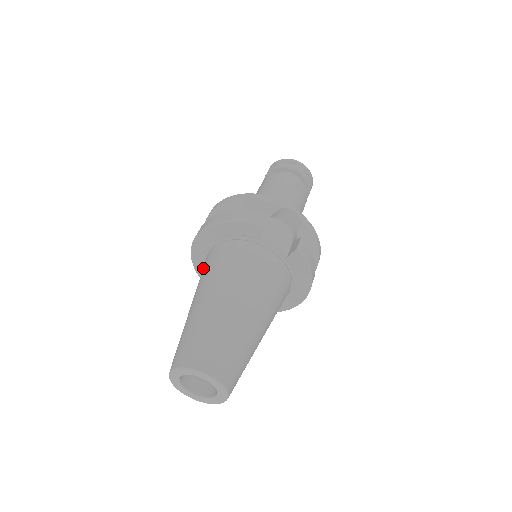
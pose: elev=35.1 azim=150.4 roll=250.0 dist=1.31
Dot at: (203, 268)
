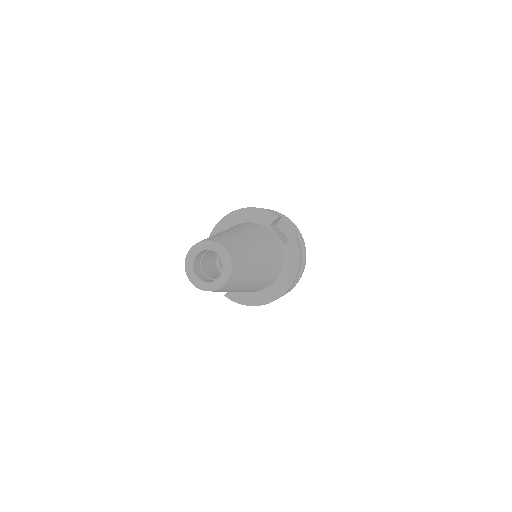
Dot at: occluded
